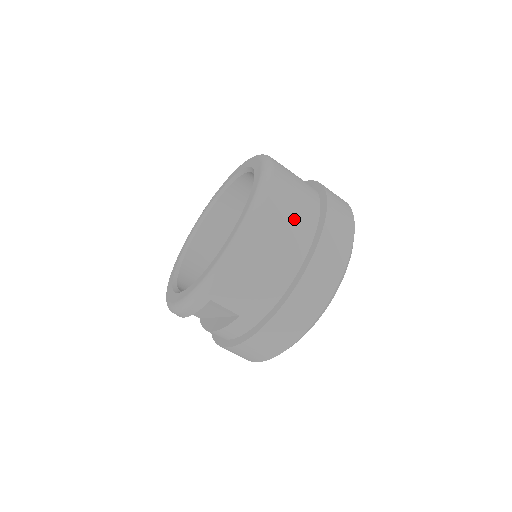
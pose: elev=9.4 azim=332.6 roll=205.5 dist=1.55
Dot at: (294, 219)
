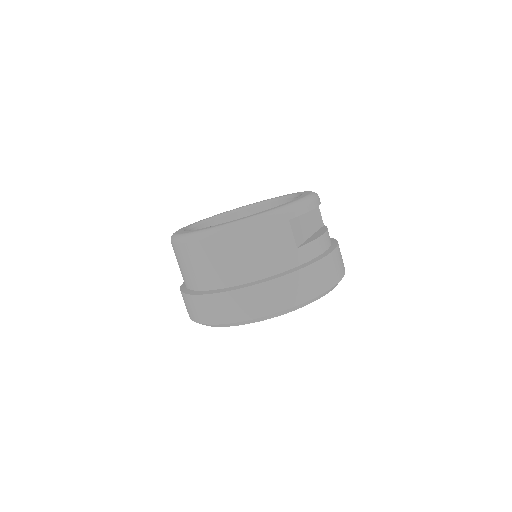
Dot at: (226, 265)
